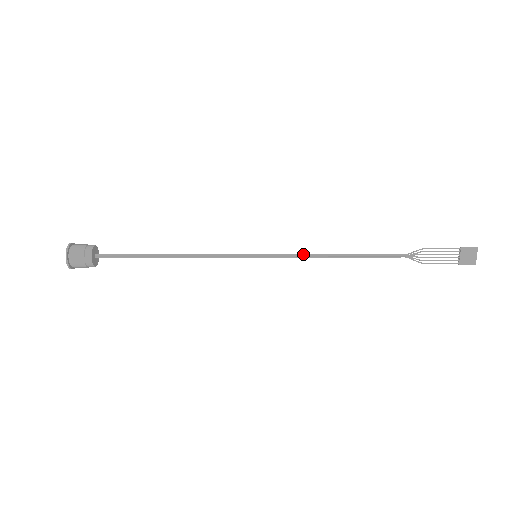
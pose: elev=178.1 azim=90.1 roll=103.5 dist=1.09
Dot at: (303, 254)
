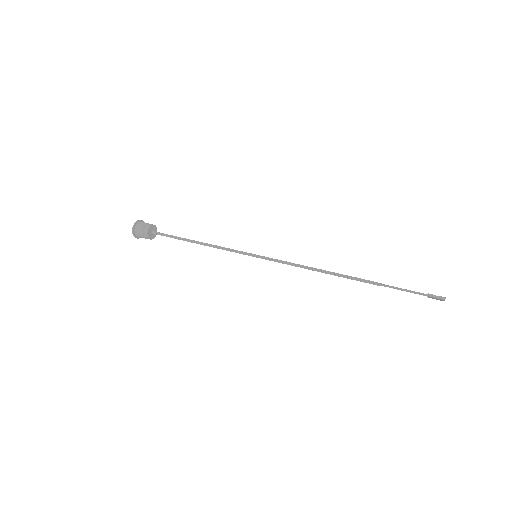
Dot at: (290, 264)
